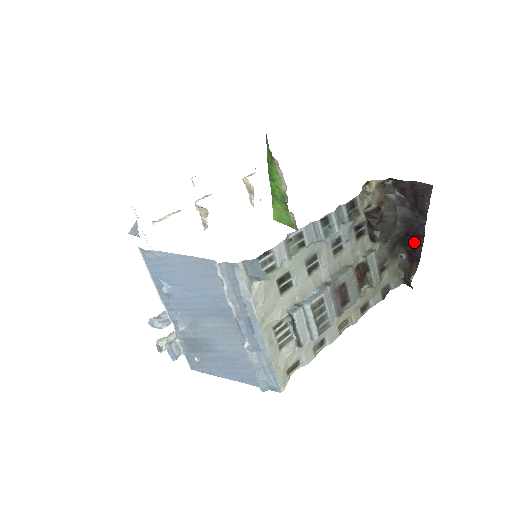
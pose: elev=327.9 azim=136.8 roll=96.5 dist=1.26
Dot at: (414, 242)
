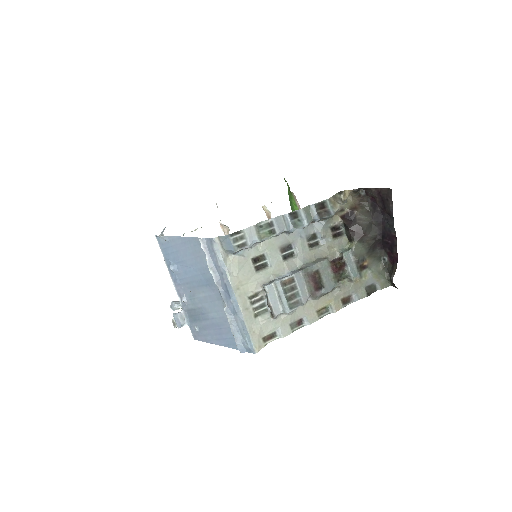
Dot at: (390, 243)
